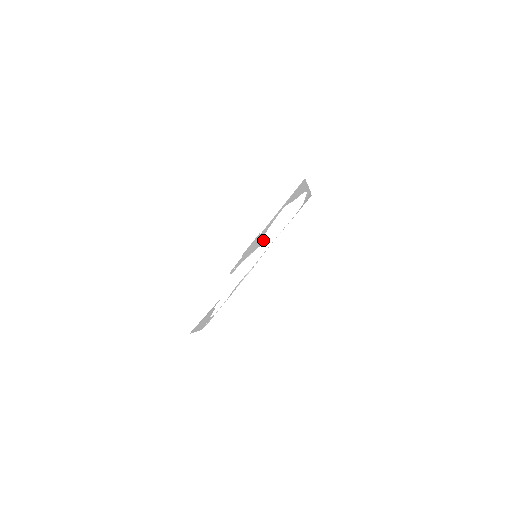
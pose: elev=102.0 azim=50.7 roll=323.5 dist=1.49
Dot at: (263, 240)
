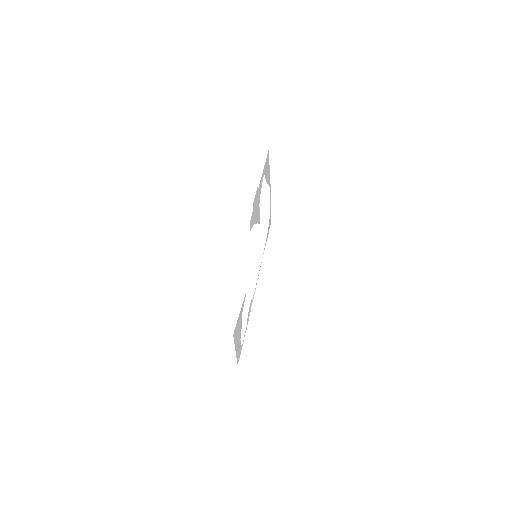
Dot at: (259, 216)
